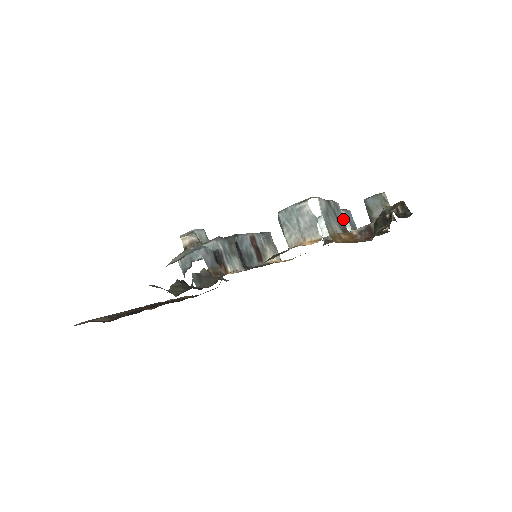
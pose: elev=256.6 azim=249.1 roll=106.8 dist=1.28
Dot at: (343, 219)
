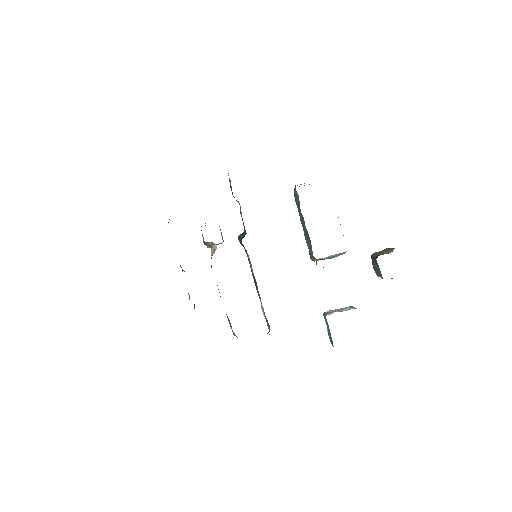
Dot at: occluded
